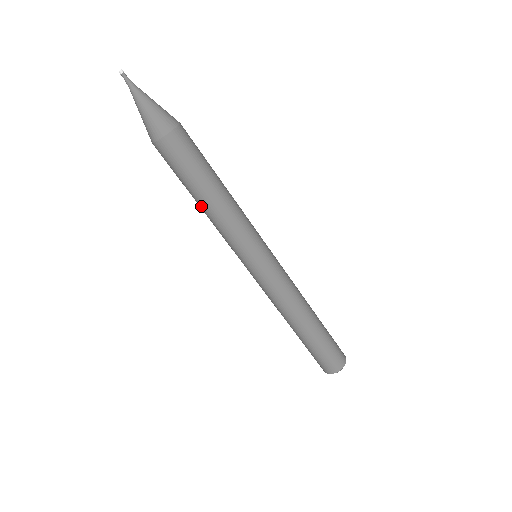
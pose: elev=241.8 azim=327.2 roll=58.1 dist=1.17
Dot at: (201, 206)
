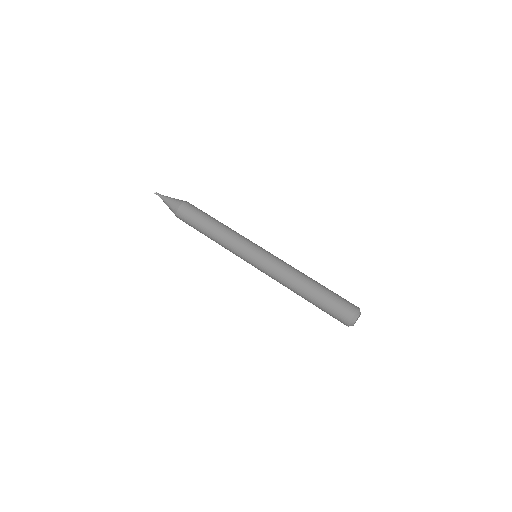
Dot at: (212, 231)
